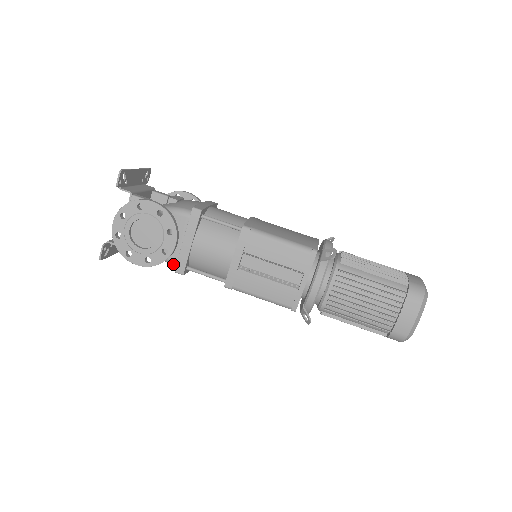
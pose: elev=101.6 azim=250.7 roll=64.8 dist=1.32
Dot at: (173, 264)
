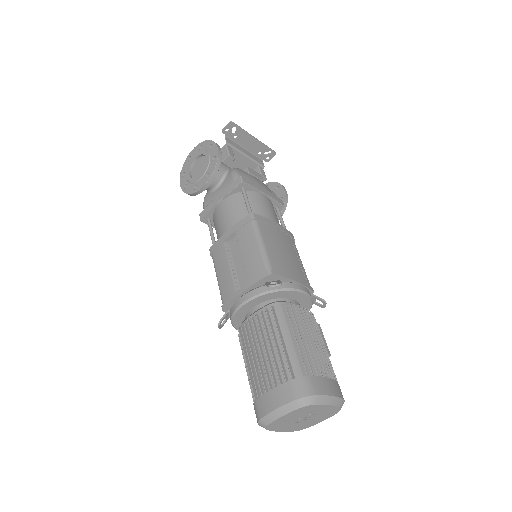
Dot at: (204, 209)
